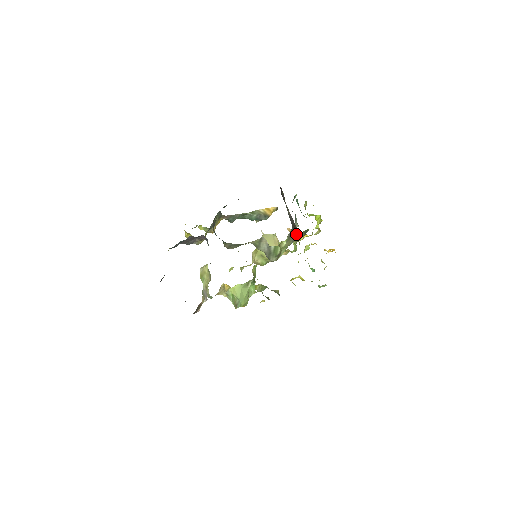
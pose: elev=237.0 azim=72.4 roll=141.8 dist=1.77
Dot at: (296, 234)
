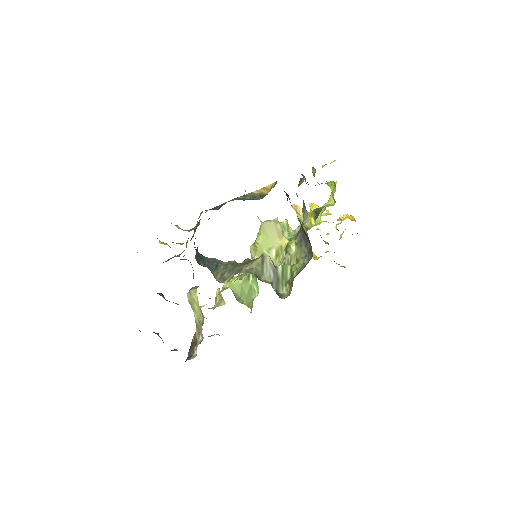
Dot at: (311, 252)
